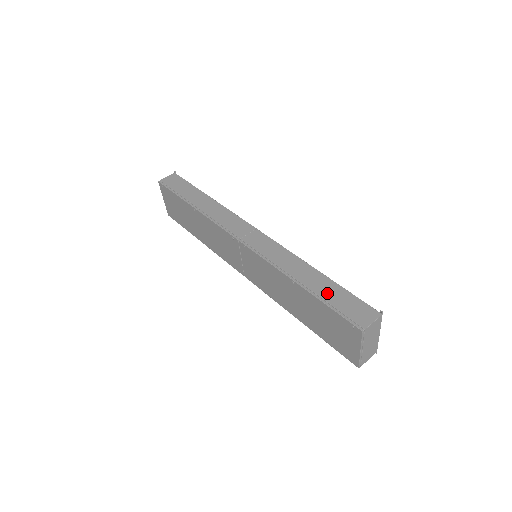
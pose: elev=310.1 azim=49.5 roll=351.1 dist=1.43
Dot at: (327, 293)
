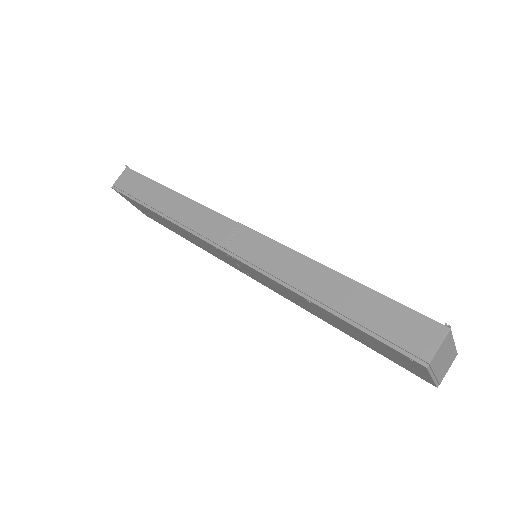
Dot at: (359, 310)
